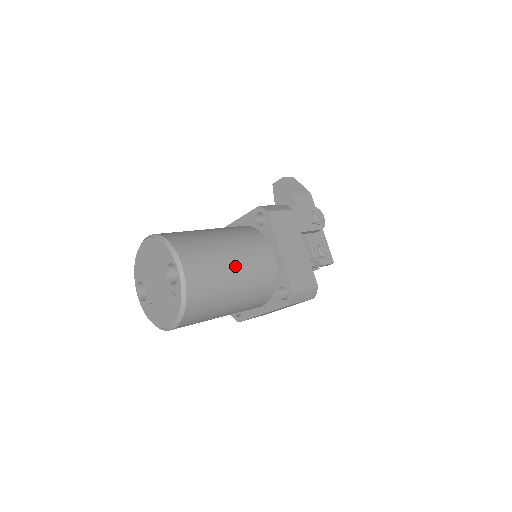
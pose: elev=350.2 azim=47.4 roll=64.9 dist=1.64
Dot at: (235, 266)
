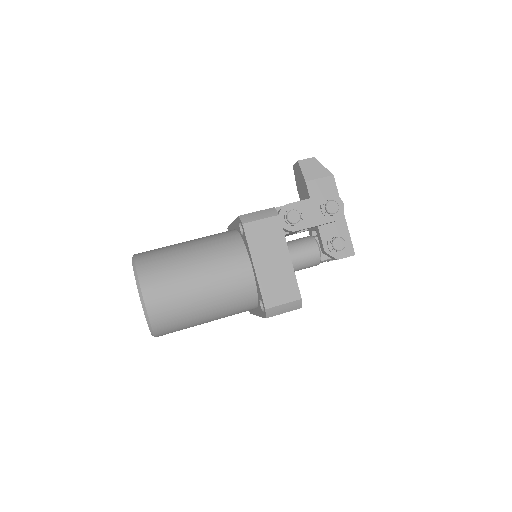
Dot at: (201, 286)
